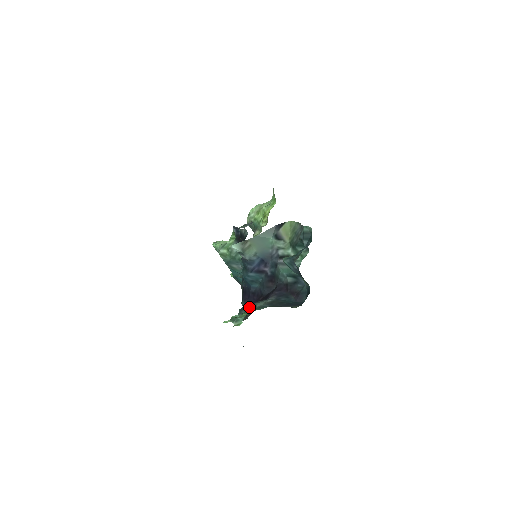
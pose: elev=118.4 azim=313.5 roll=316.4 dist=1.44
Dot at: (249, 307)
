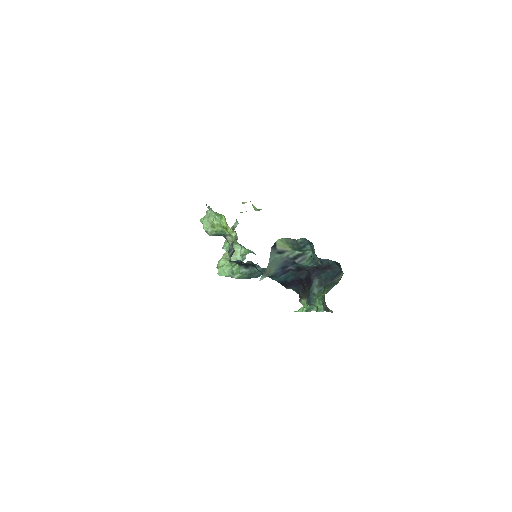
Dot at: (312, 298)
